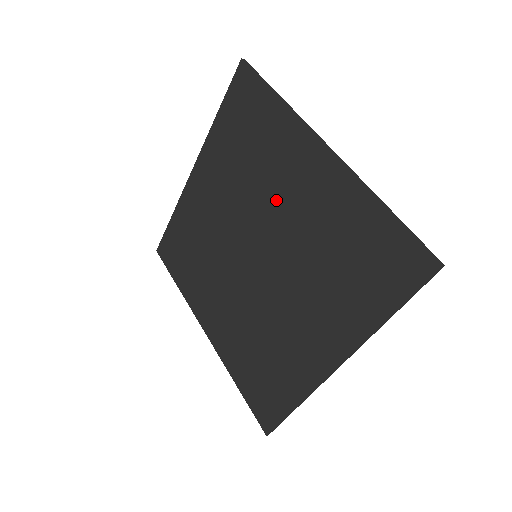
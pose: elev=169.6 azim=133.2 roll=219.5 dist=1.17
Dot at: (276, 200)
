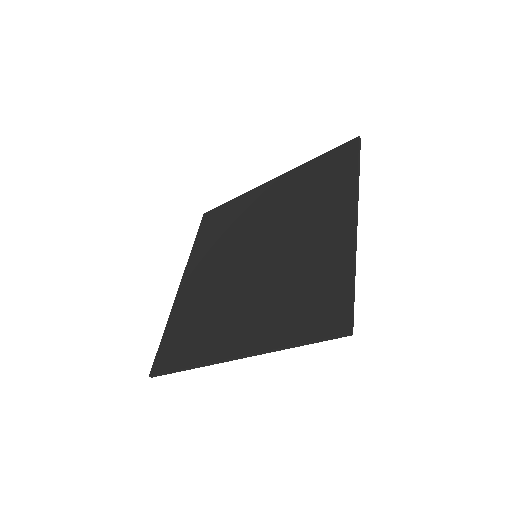
Dot at: (255, 220)
